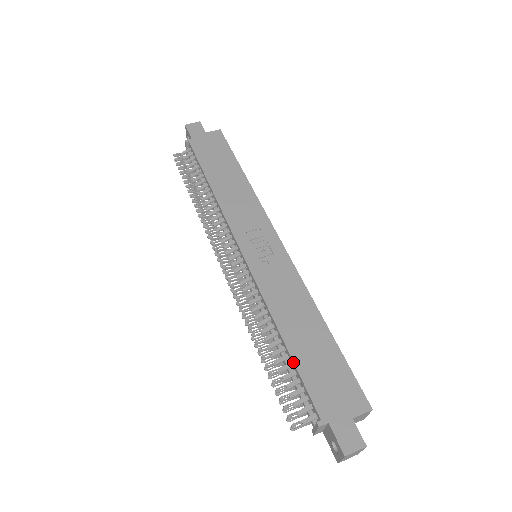
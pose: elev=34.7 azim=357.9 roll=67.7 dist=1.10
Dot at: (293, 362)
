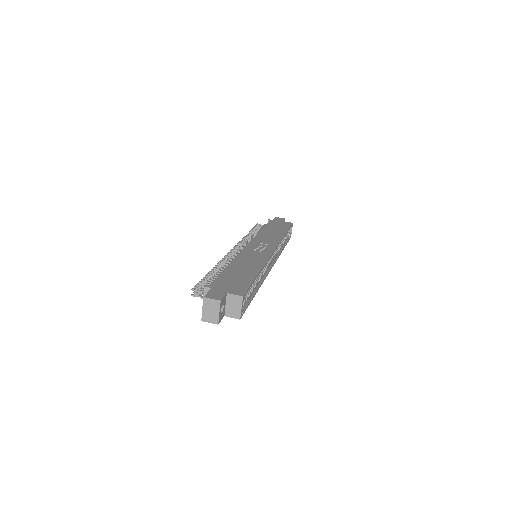
Dot at: (222, 271)
